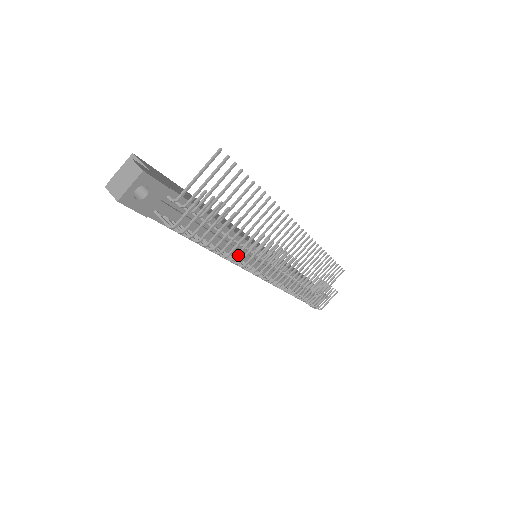
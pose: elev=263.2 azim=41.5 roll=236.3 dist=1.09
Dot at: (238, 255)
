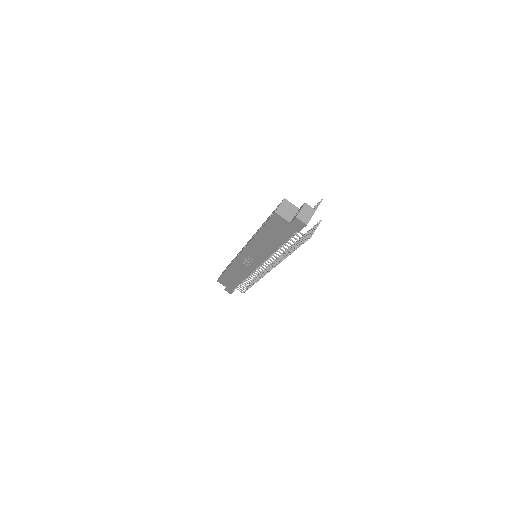
Dot at: occluded
